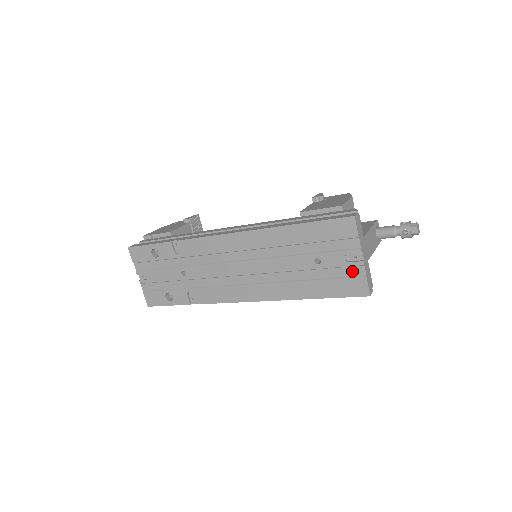
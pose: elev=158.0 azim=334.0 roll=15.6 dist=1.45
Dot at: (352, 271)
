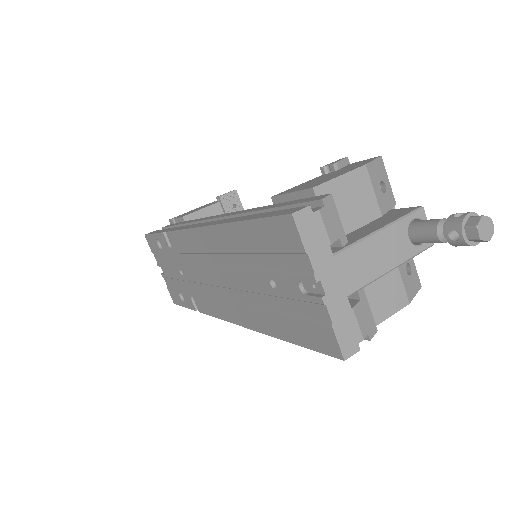
Dot at: (314, 310)
